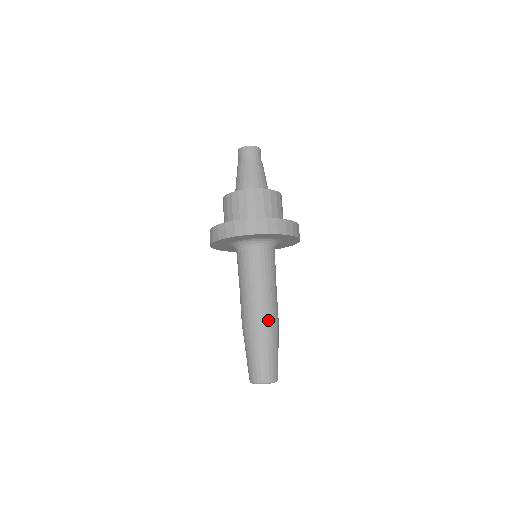
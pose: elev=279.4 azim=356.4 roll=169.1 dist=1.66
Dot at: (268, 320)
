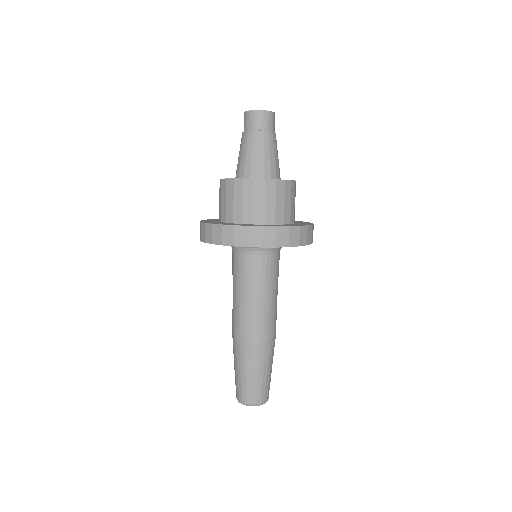
Dot at: (260, 340)
